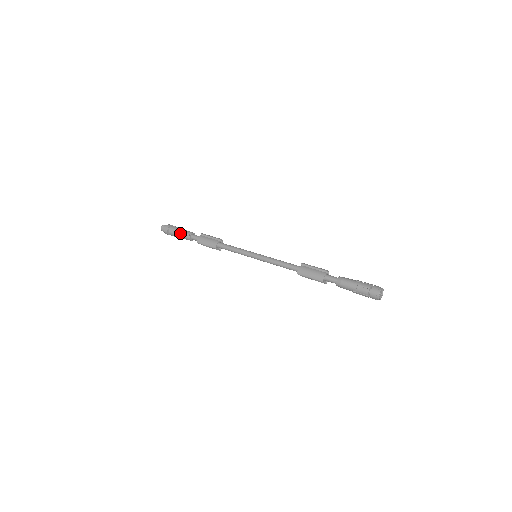
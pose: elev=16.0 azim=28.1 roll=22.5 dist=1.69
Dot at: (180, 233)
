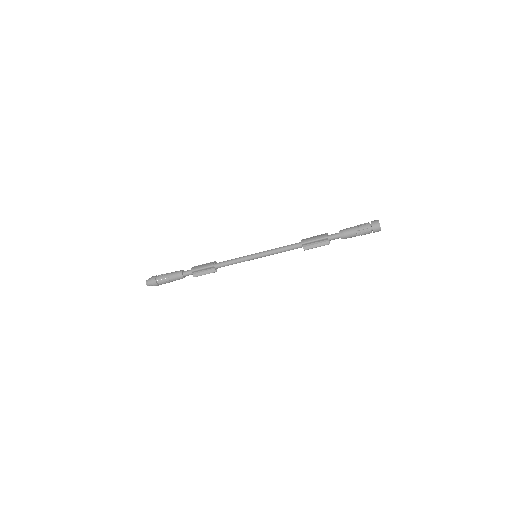
Dot at: (170, 273)
